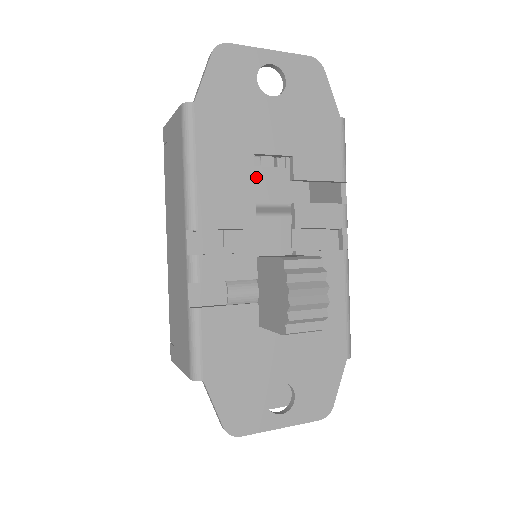
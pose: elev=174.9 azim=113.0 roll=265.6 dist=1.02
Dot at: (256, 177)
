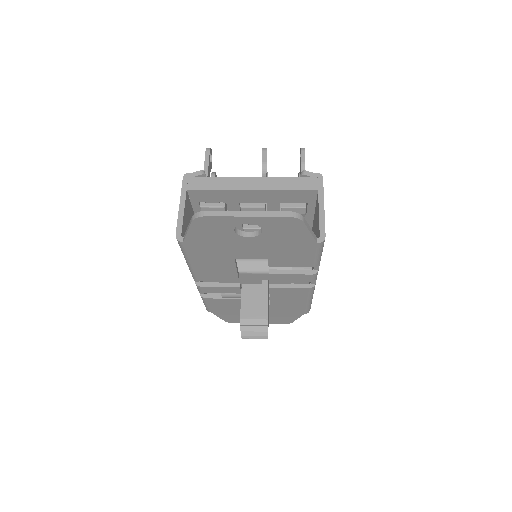
Dot at: occluded
